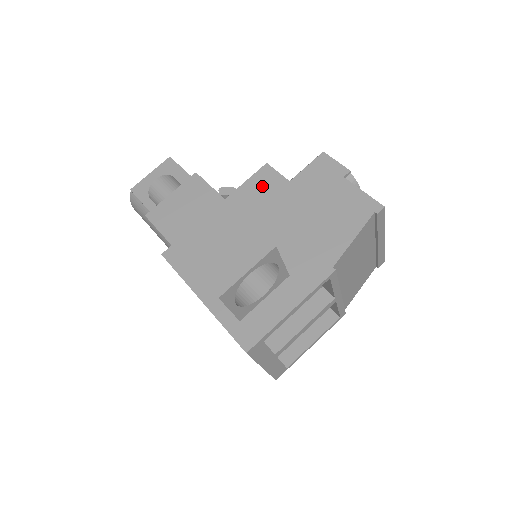
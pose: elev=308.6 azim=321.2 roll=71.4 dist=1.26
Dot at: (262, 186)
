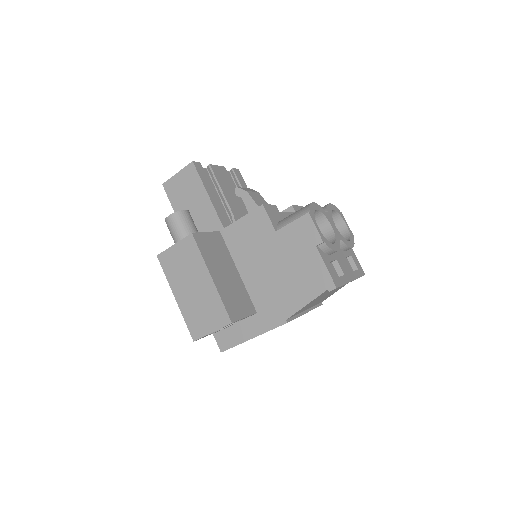
Dot at: (255, 227)
